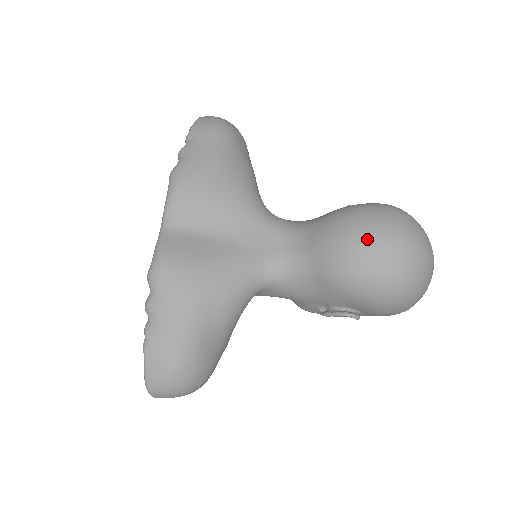
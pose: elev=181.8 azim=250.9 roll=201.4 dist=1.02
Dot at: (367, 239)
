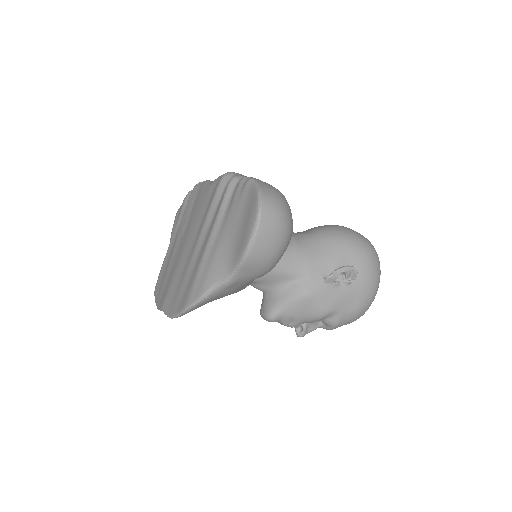
Dot at: occluded
